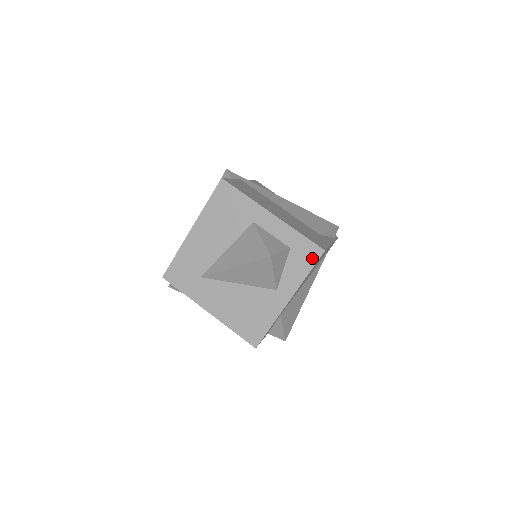
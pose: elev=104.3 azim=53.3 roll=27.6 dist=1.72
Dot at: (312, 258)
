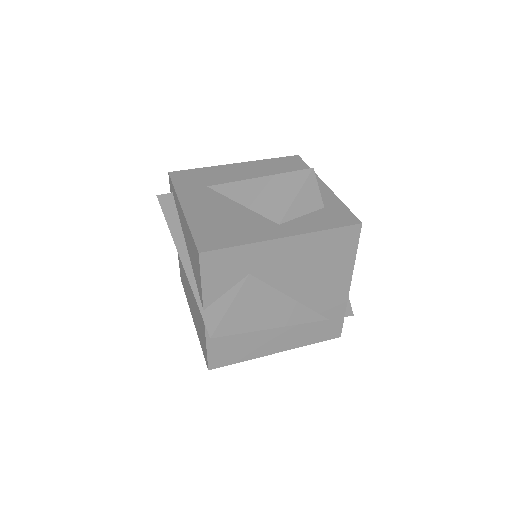
Dot at: (343, 222)
